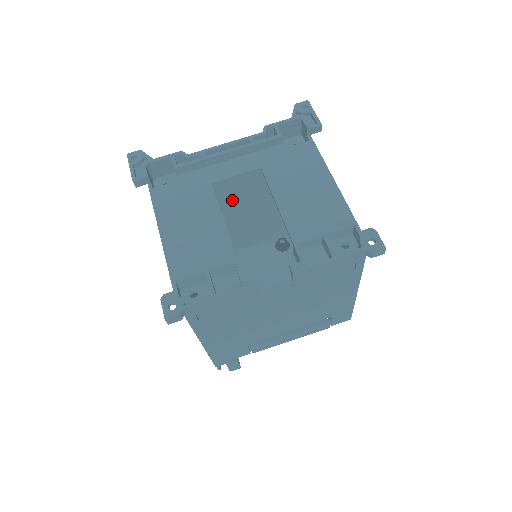
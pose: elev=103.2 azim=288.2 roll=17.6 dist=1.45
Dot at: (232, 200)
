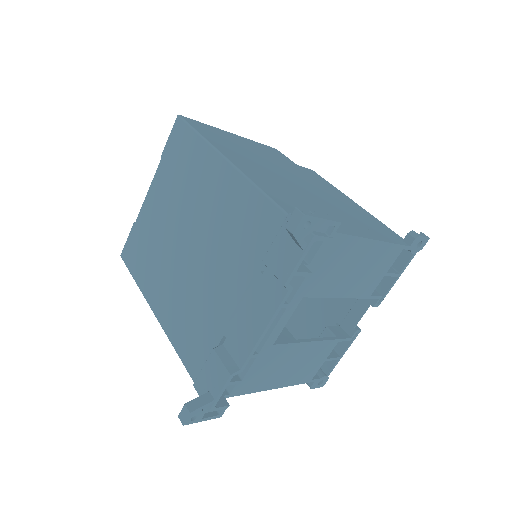
Dot at: (197, 262)
